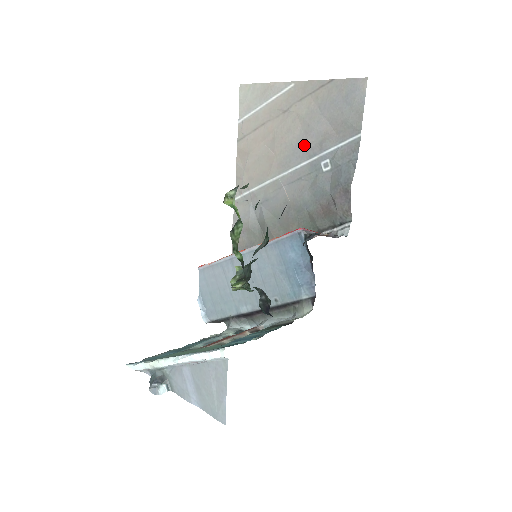
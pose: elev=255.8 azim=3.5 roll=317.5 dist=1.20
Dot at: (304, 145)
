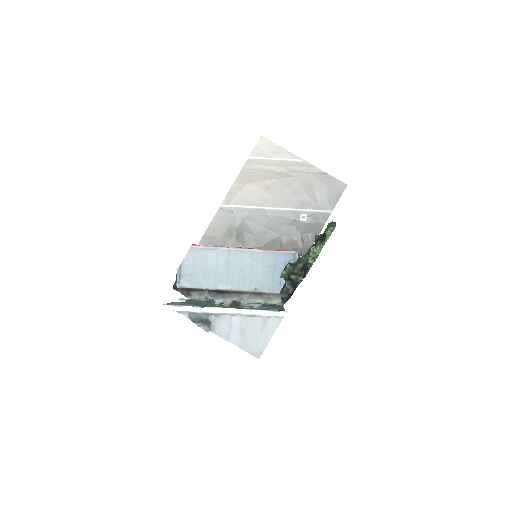
Dot at: (294, 199)
